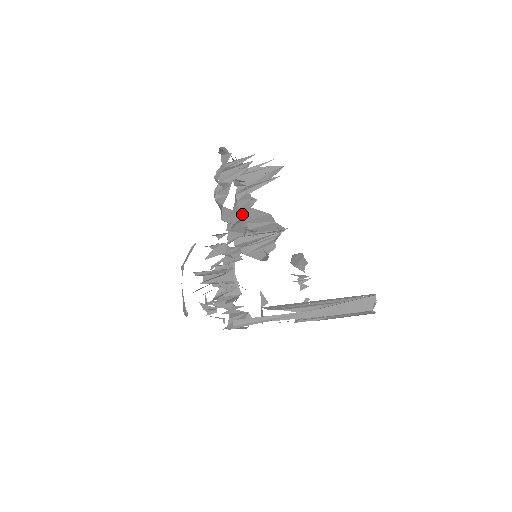
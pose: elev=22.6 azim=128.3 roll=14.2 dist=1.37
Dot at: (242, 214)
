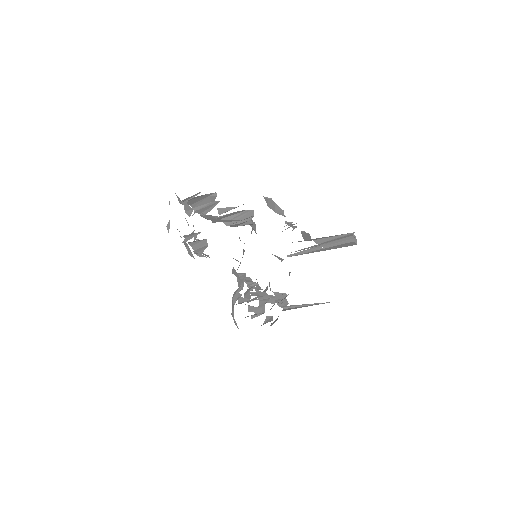
Dot at: occluded
